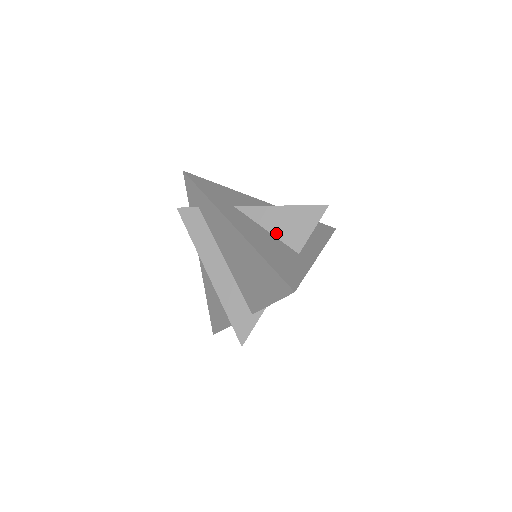
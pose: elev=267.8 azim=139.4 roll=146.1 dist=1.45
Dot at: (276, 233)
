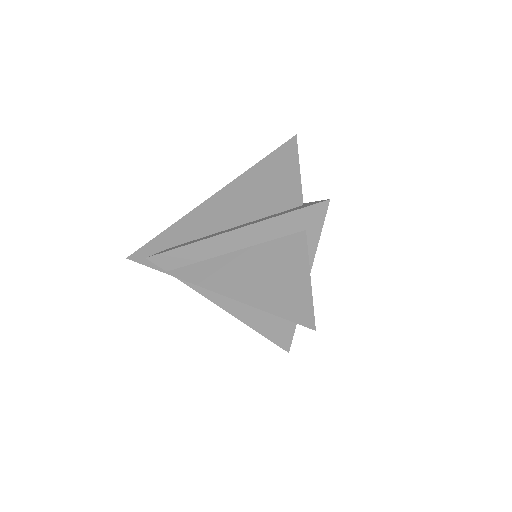
Dot at: occluded
